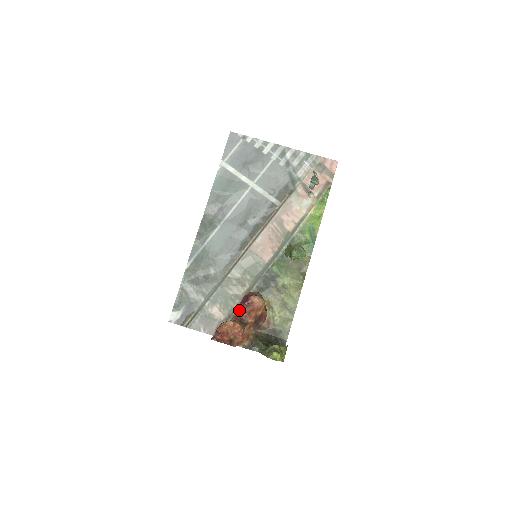
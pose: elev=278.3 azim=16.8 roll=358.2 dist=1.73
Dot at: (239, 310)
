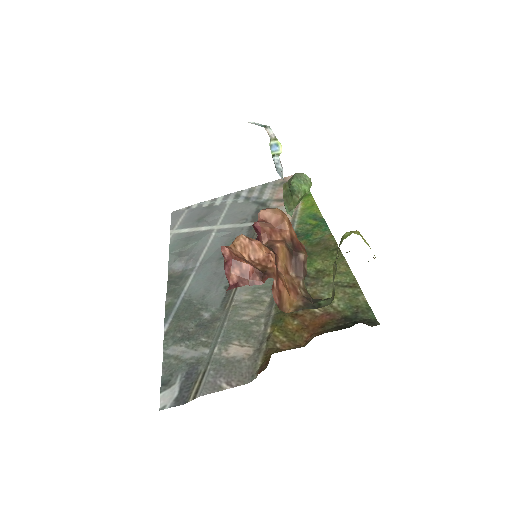
Dot at: (271, 327)
